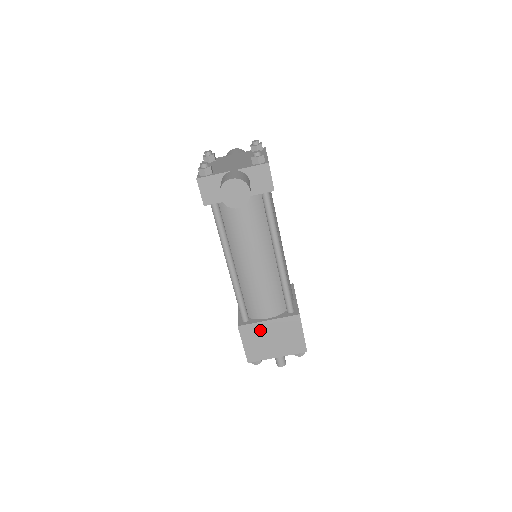
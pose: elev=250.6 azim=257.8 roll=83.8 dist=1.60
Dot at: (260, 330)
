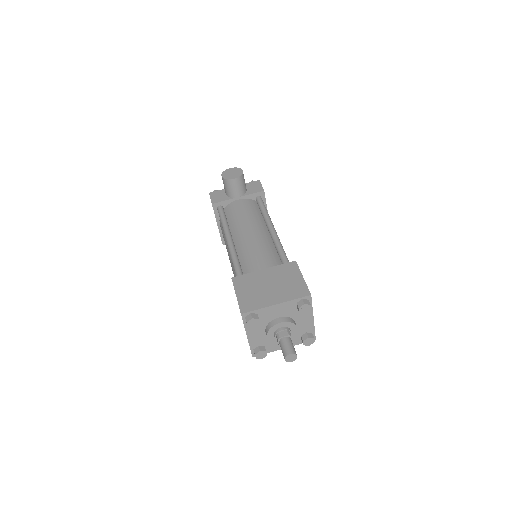
Dot at: (255, 279)
